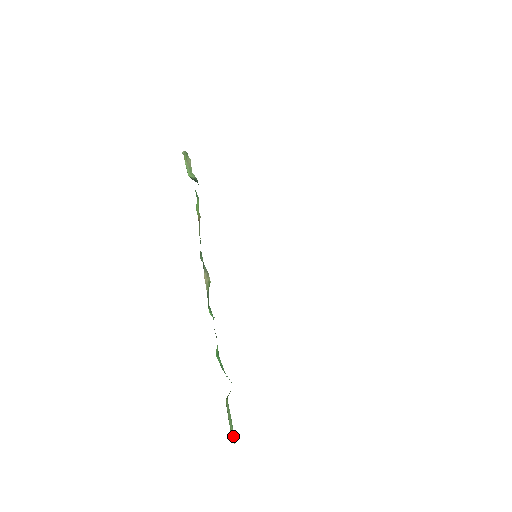
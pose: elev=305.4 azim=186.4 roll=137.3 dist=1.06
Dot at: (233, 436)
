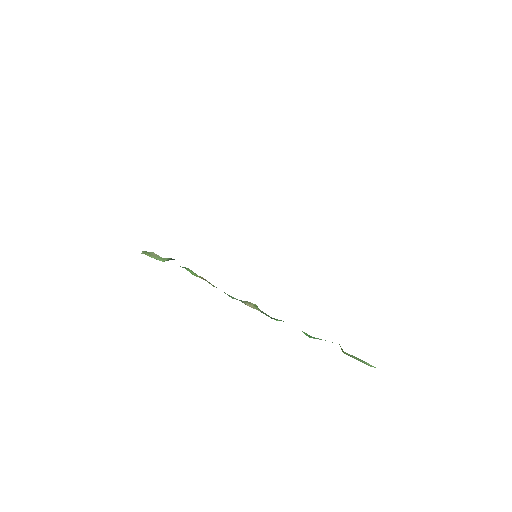
Dot at: (370, 365)
